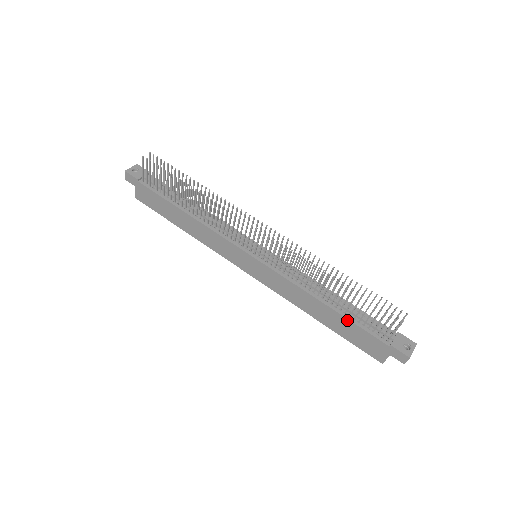
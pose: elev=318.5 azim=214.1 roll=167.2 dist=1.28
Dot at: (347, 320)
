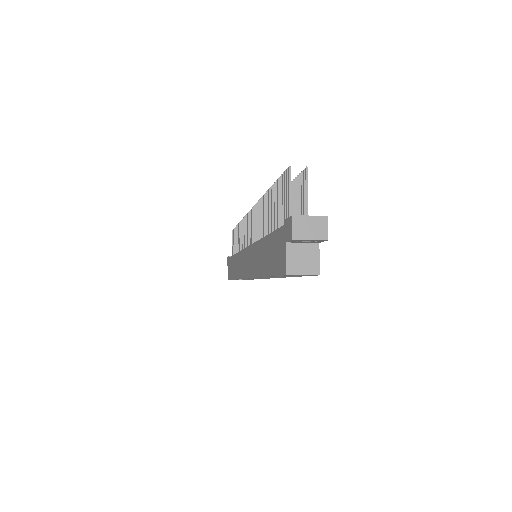
Dot at: (269, 237)
